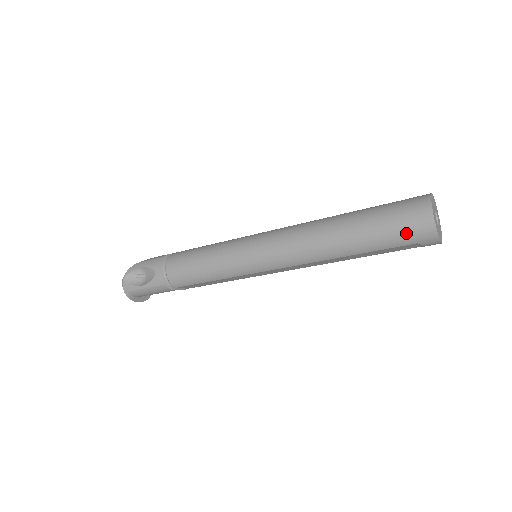
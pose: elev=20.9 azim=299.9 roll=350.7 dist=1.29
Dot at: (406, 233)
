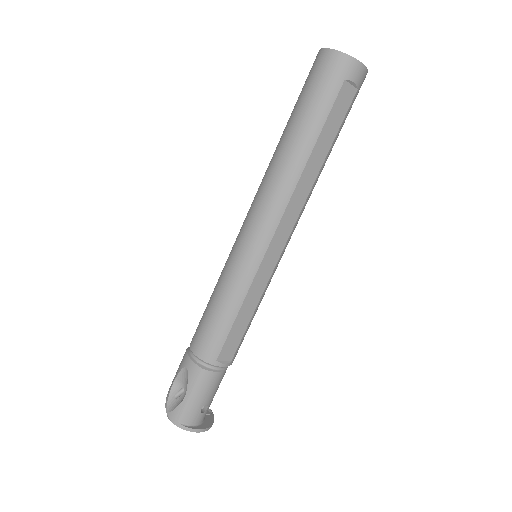
Dot at: (326, 81)
